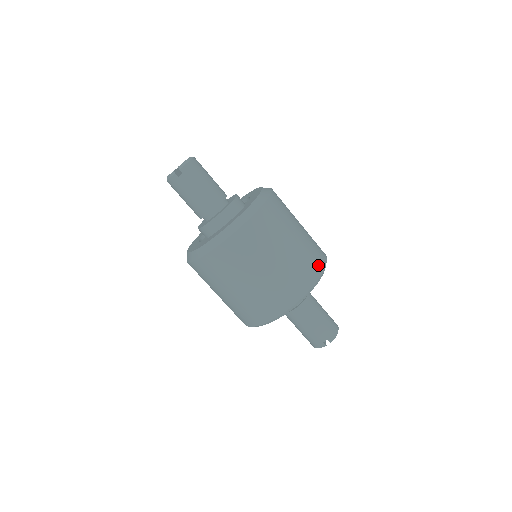
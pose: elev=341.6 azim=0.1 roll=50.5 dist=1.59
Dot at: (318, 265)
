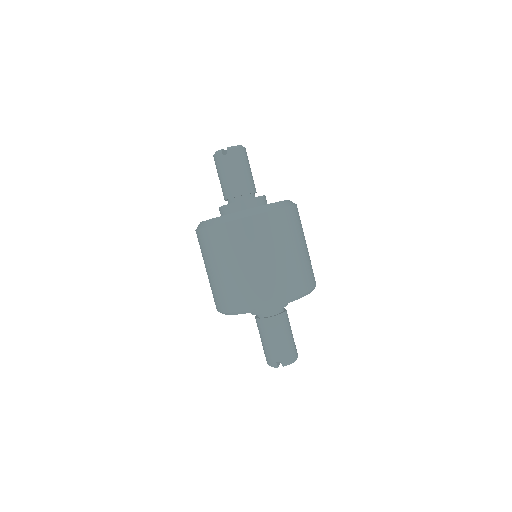
Dot at: (302, 286)
